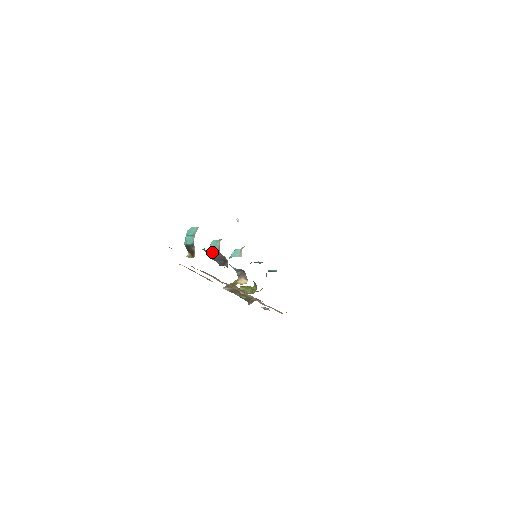
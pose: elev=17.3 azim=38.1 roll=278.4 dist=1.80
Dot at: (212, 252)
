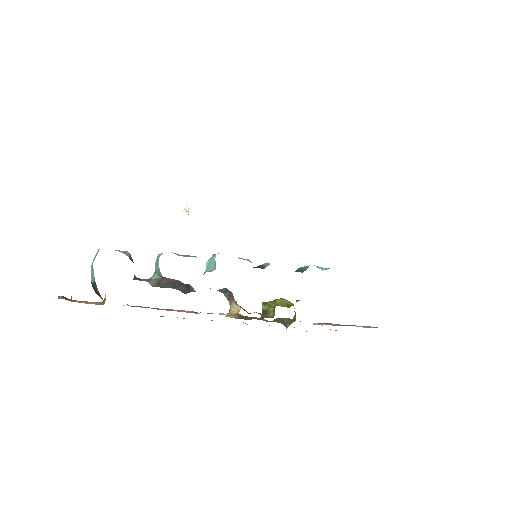
Dot at: (153, 278)
